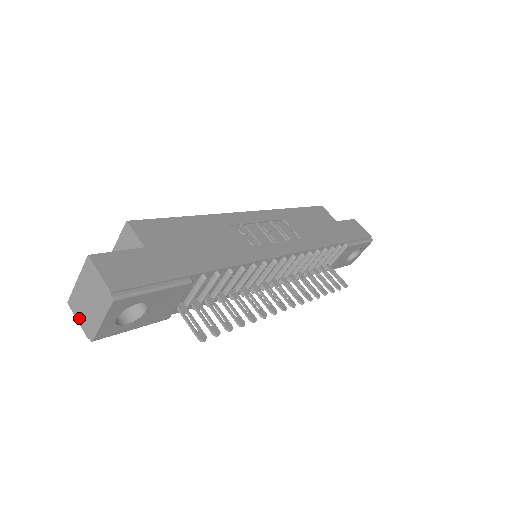
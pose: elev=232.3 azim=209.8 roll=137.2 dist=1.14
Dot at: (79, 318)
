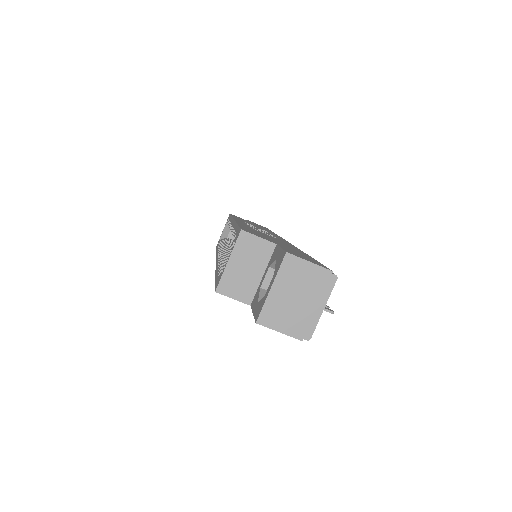
Dot at: (282, 327)
